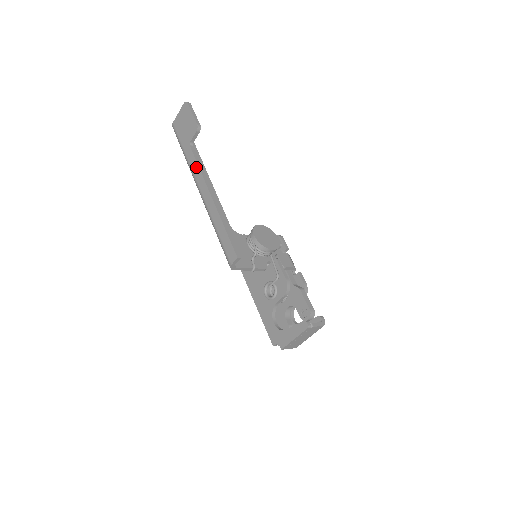
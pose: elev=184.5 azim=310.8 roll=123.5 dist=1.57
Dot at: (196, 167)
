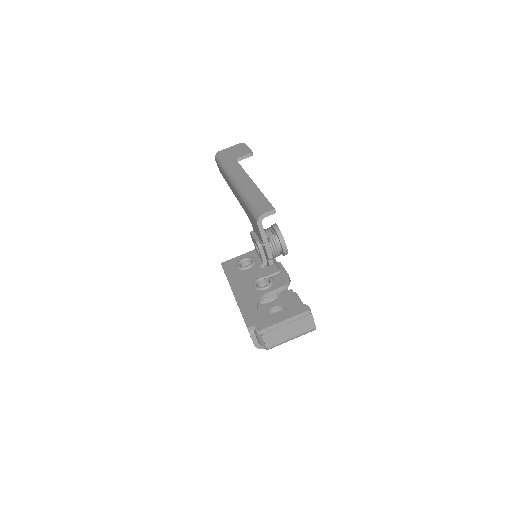
Dot at: (239, 168)
